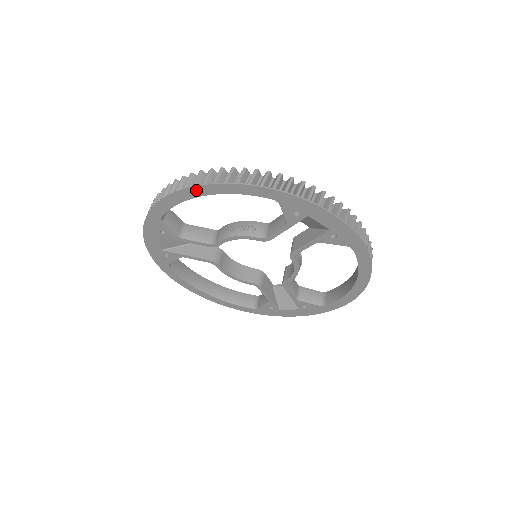
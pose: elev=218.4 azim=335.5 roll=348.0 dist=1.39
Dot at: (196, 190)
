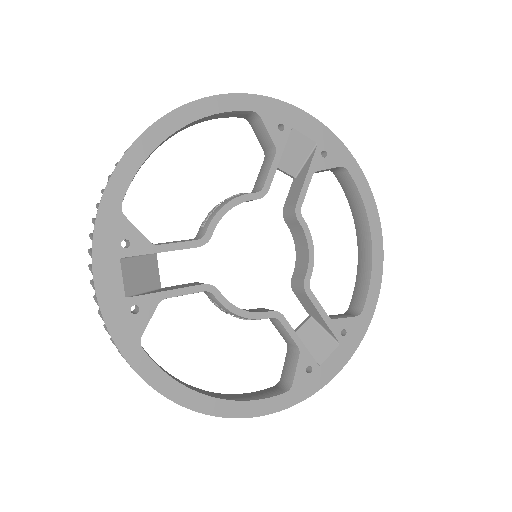
Dot at: (165, 123)
